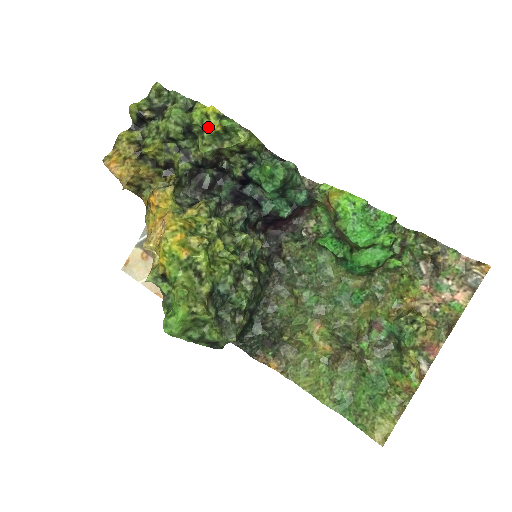
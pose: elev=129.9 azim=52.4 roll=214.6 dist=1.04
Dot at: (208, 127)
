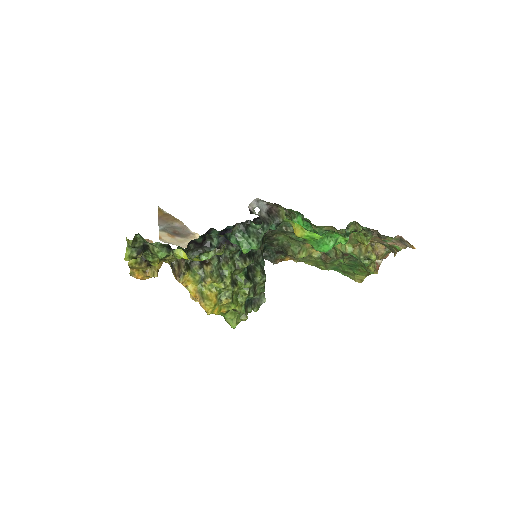
Dot at: (192, 260)
